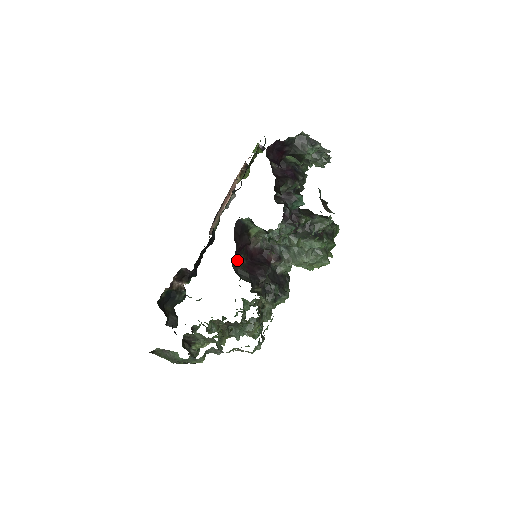
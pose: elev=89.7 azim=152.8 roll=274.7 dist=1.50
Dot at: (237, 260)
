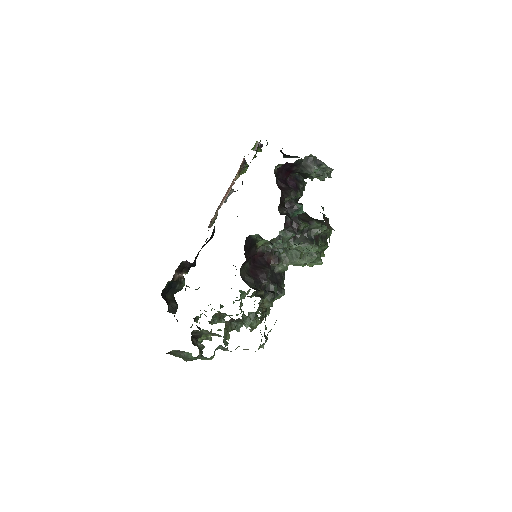
Dot at: (243, 267)
